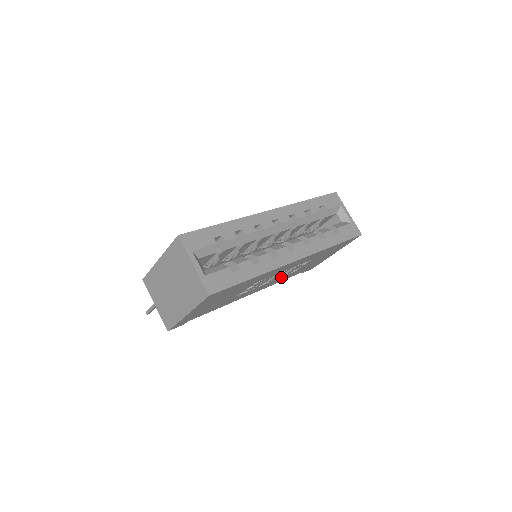
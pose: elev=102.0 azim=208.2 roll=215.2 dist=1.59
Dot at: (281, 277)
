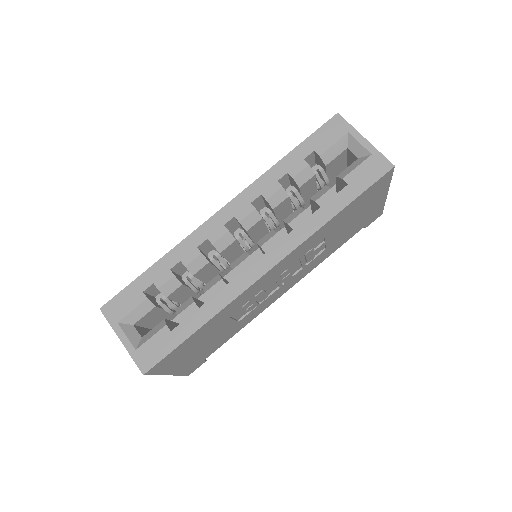
Dot at: (304, 267)
